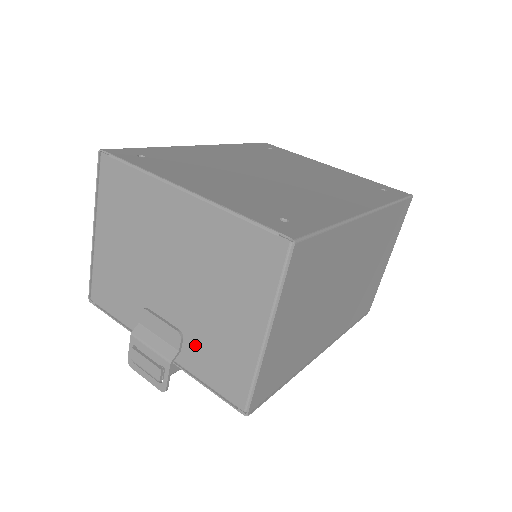
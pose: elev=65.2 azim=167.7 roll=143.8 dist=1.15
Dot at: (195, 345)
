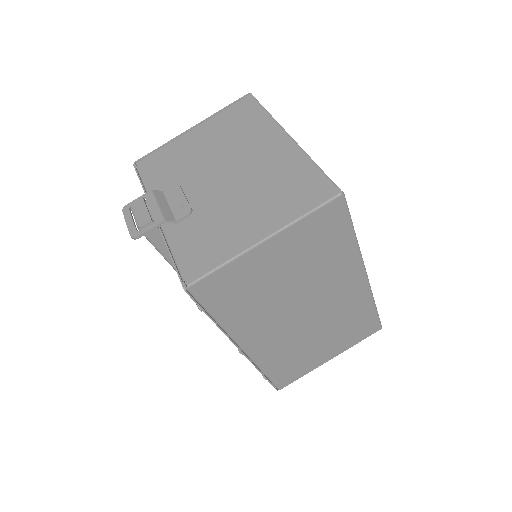
Dot at: (195, 224)
